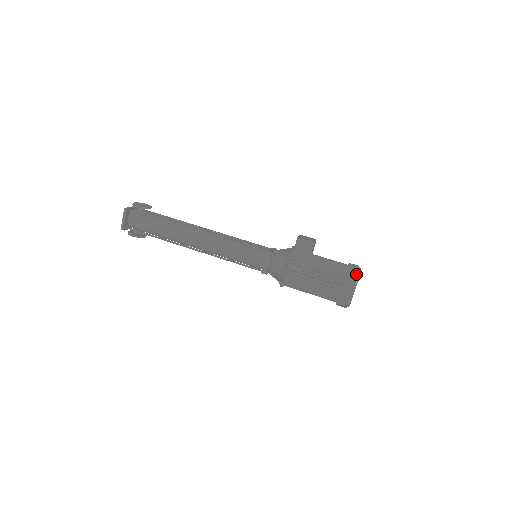
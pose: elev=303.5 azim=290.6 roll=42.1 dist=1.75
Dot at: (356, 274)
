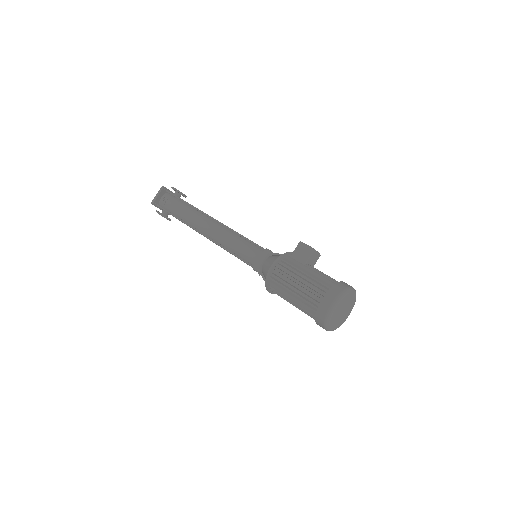
Dot at: (346, 288)
